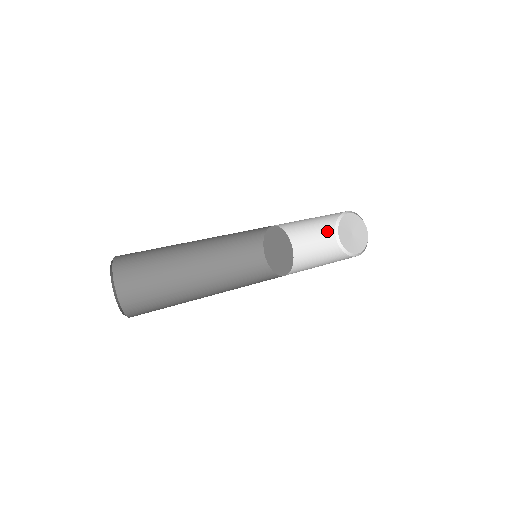
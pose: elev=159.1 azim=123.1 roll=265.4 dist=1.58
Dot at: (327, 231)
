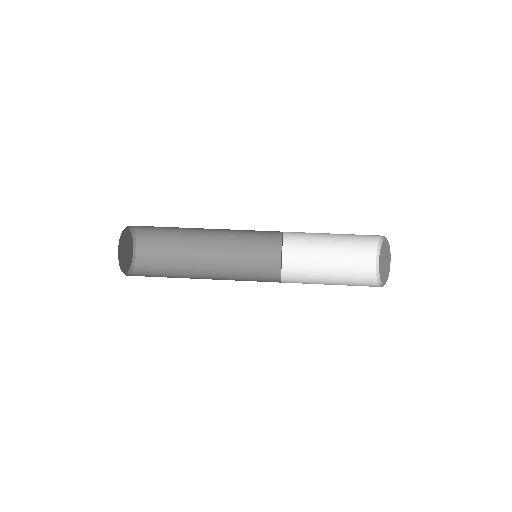
Dot at: (369, 237)
